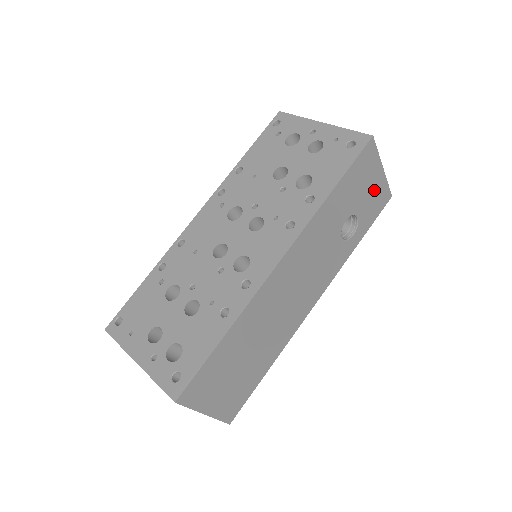
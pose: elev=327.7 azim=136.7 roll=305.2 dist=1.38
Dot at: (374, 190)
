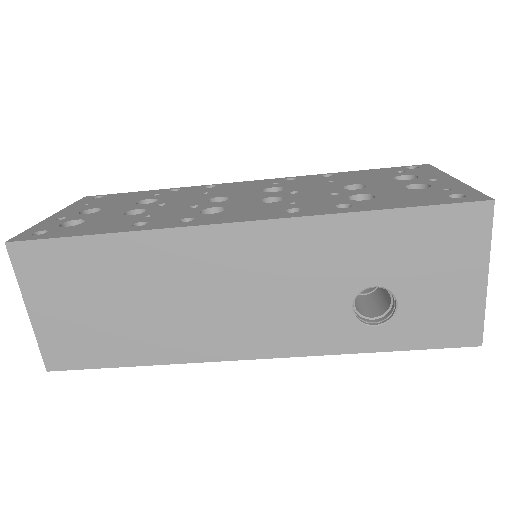
Dot at: (452, 295)
